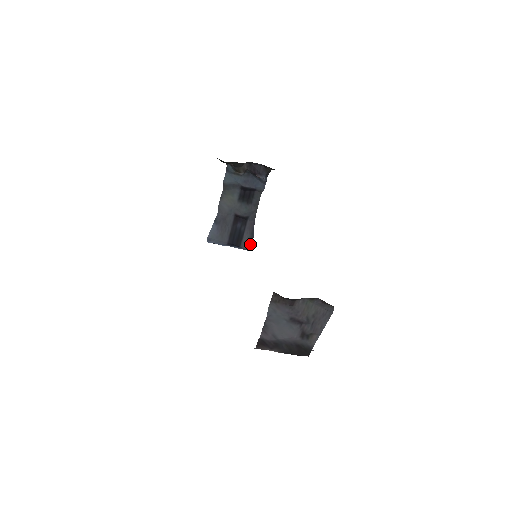
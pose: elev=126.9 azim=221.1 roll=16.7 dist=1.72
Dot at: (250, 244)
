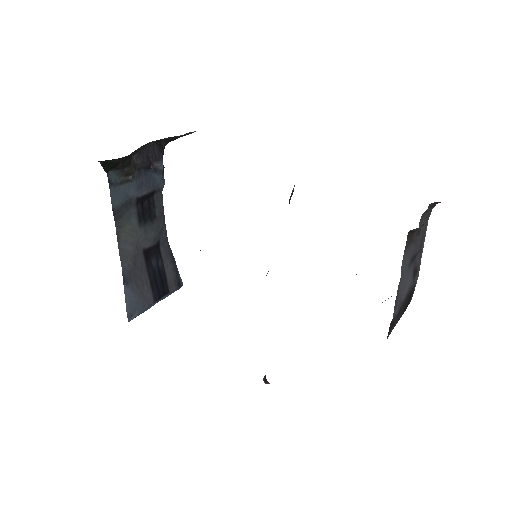
Dot at: (177, 278)
